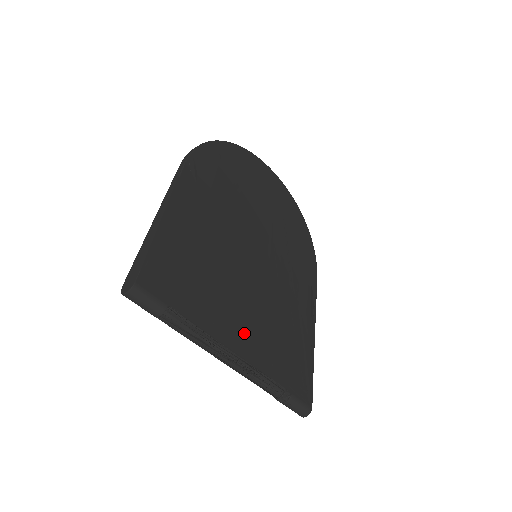
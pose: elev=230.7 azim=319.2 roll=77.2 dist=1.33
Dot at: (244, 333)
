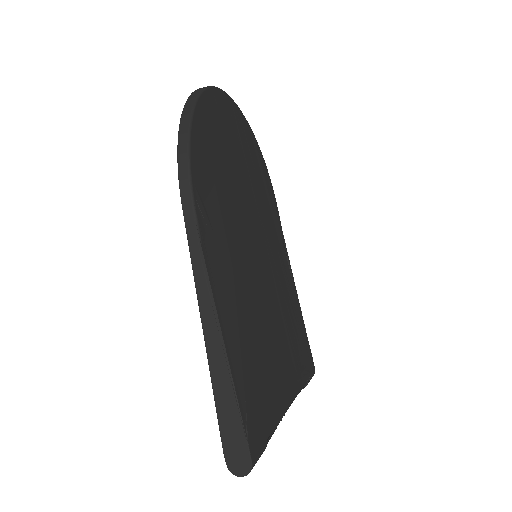
Dot at: (288, 373)
